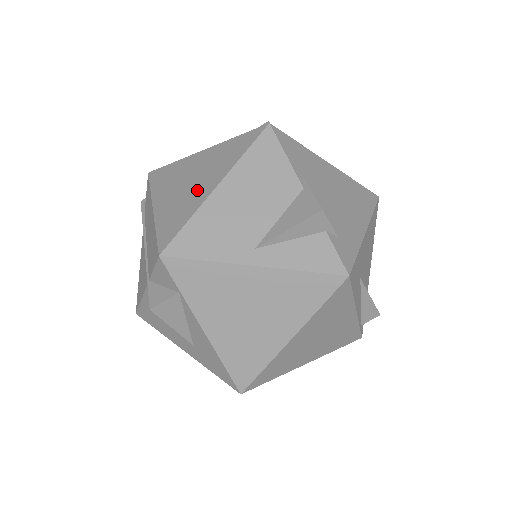
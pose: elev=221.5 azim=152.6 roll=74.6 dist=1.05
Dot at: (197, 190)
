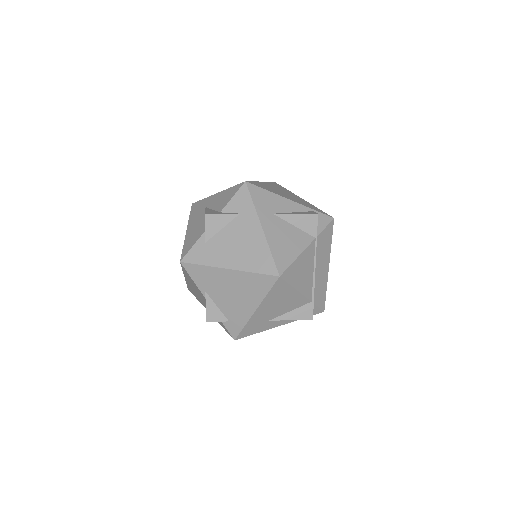
Dot at: occluded
